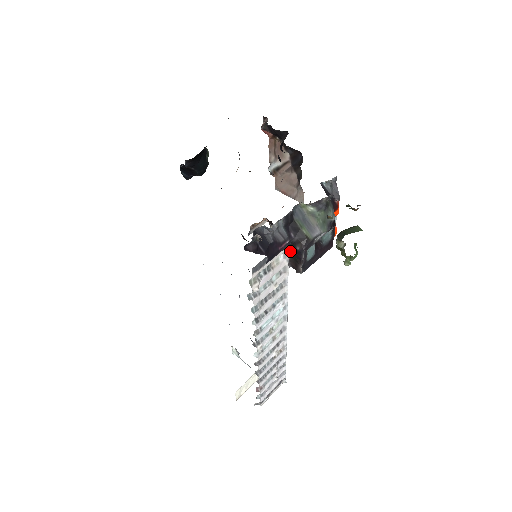
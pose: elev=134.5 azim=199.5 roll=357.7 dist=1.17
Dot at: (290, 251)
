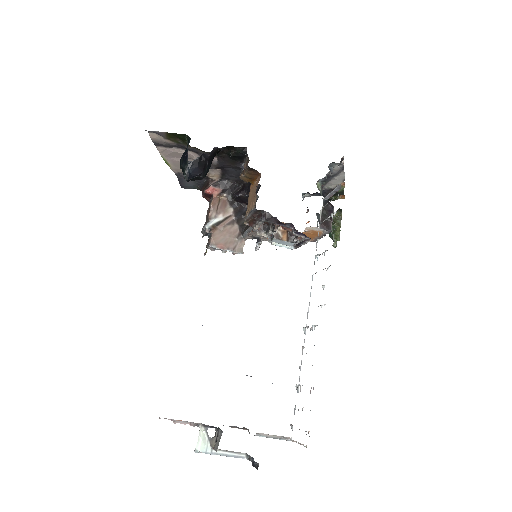
Dot at: (322, 212)
